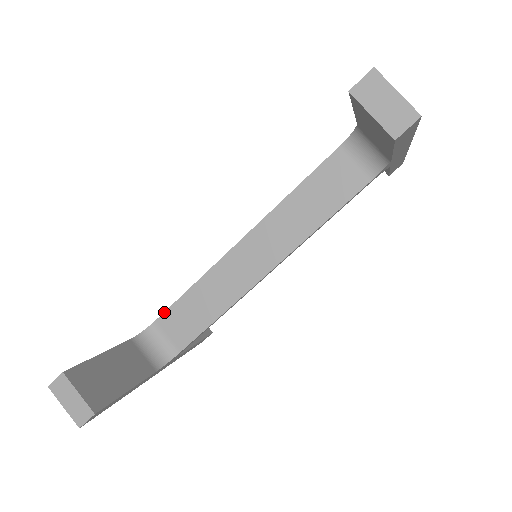
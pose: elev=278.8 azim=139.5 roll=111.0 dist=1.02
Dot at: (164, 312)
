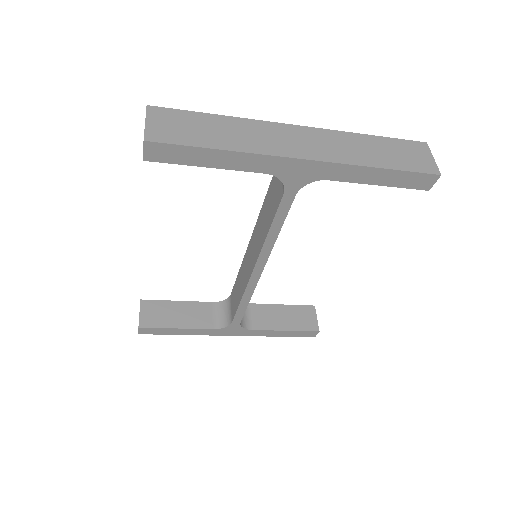
Dot at: (232, 290)
